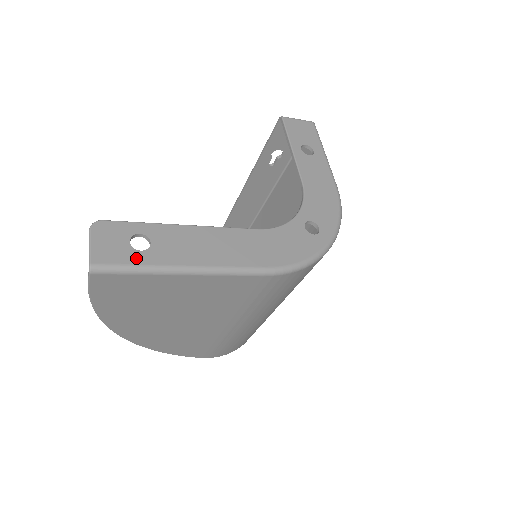
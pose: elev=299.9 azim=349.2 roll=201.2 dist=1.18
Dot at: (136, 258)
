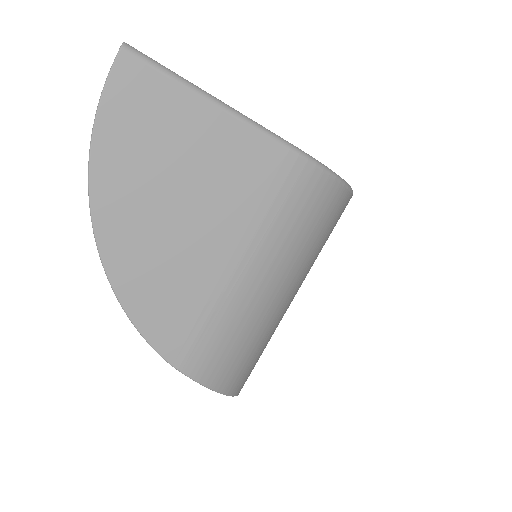
Dot at: (167, 69)
